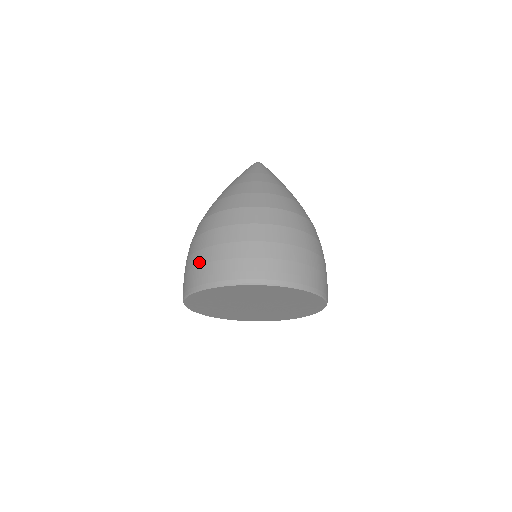
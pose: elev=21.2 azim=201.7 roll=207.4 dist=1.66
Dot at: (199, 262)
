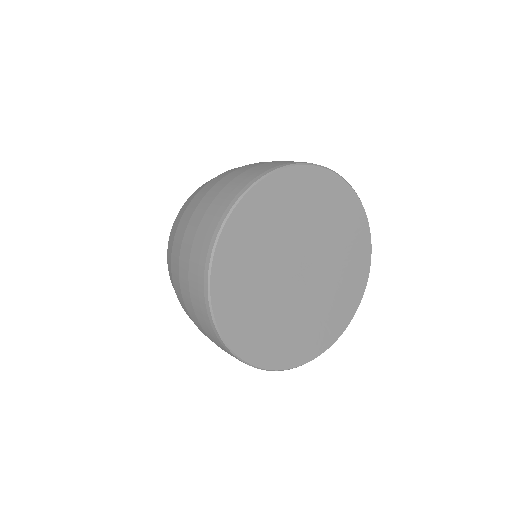
Dot at: (188, 250)
